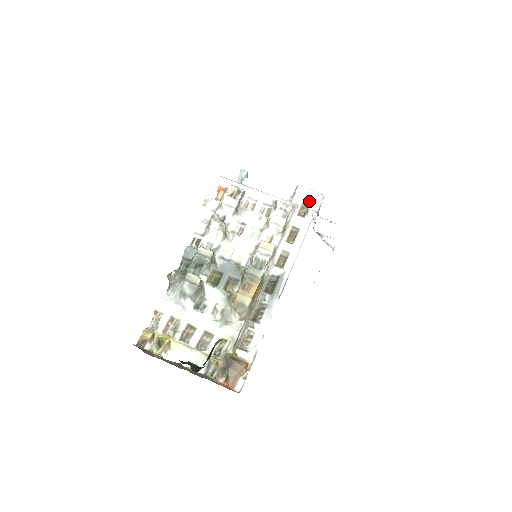
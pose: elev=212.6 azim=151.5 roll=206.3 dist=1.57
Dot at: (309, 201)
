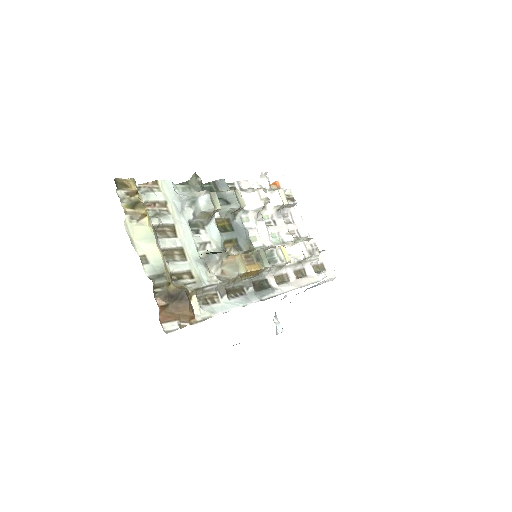
Dot at: (325, 268)
